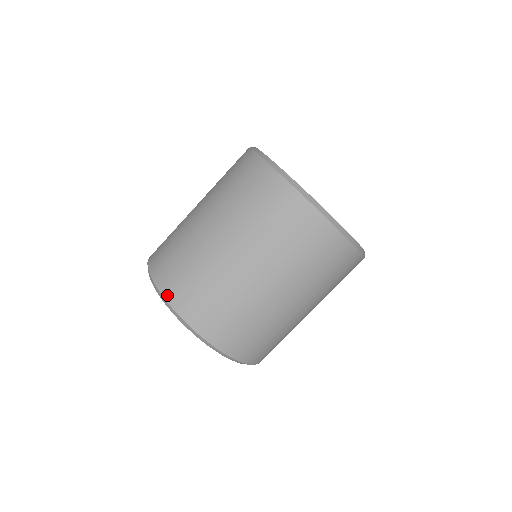
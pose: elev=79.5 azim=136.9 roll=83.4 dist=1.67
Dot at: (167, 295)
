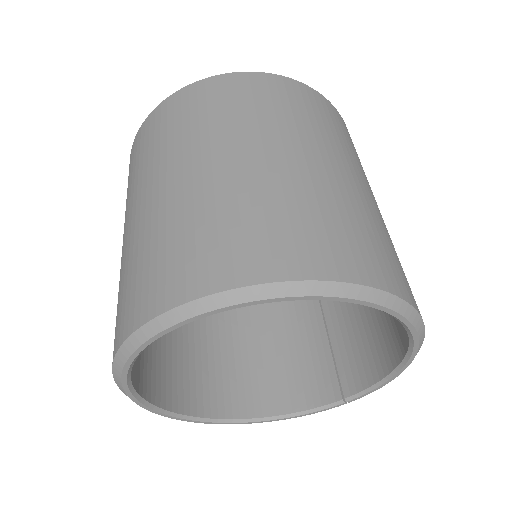
Dot at: (114, 350)
